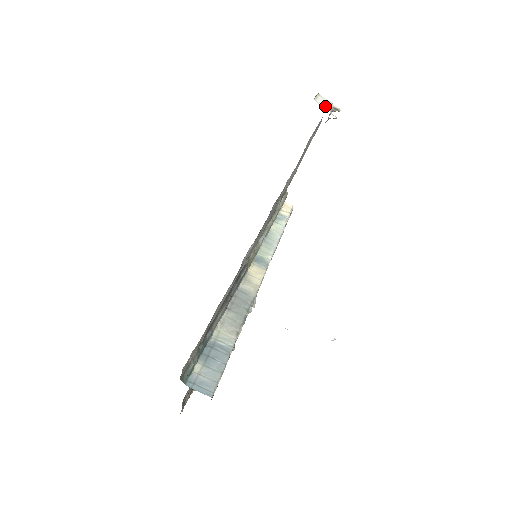
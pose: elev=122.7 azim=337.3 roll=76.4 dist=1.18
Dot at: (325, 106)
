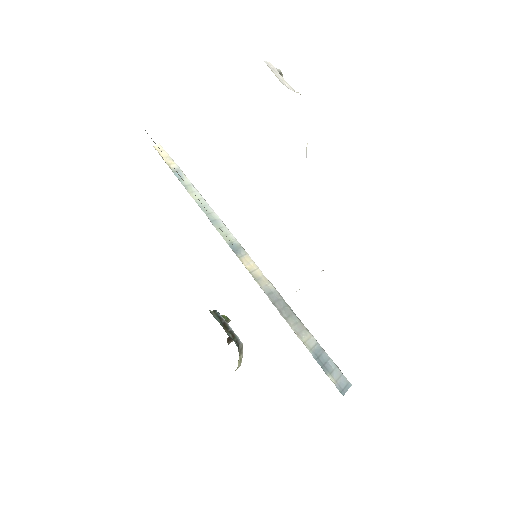
Dot at: (287, 84)
